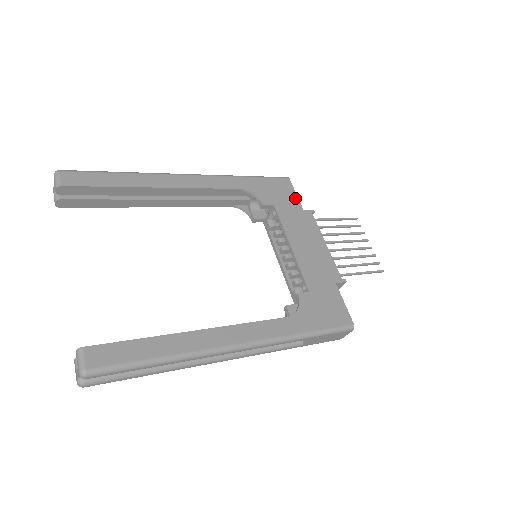
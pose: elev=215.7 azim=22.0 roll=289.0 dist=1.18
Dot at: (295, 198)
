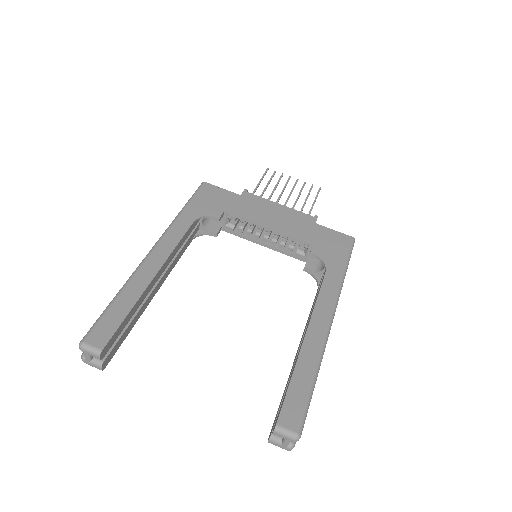
Dot at: (226, 192)
